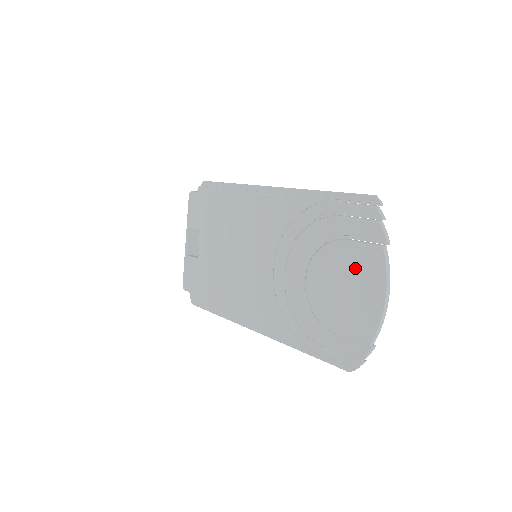
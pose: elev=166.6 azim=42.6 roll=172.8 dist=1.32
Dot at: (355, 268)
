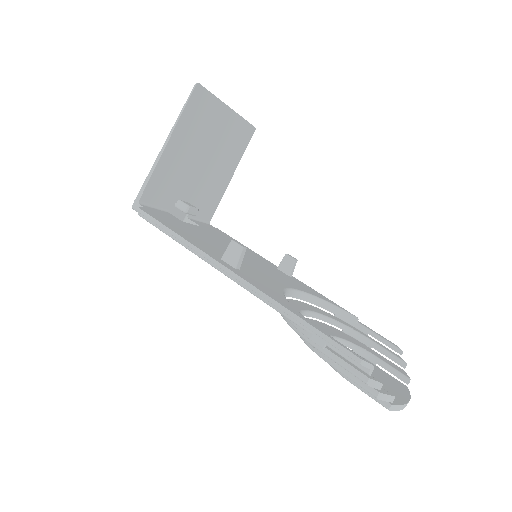
Dot at: occluded
